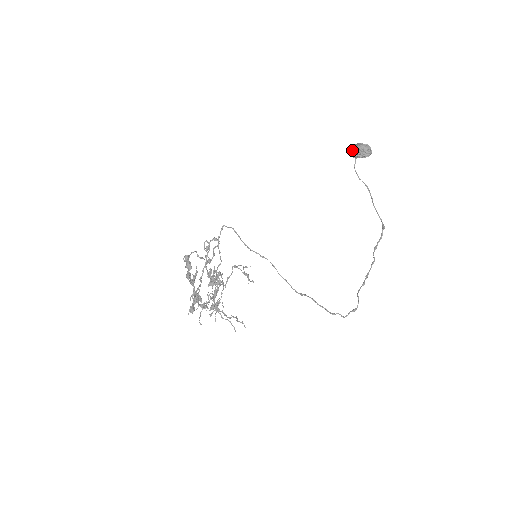
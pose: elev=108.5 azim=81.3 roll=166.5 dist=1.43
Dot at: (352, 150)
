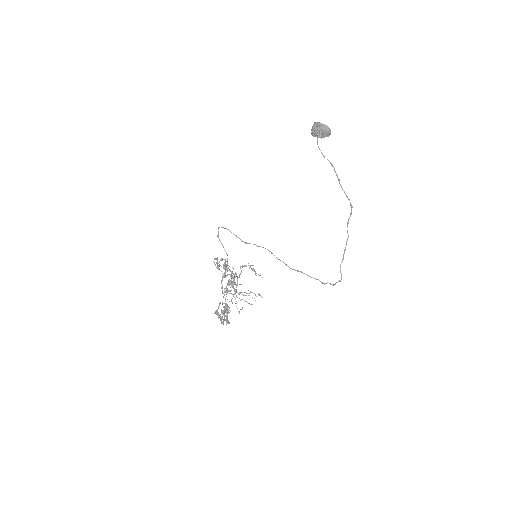
Dot at: (312, 132)
